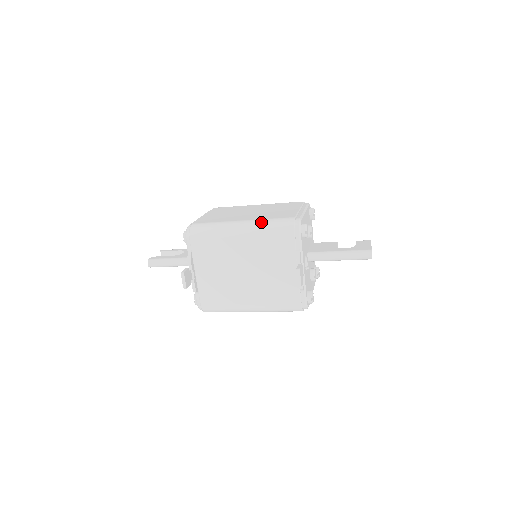
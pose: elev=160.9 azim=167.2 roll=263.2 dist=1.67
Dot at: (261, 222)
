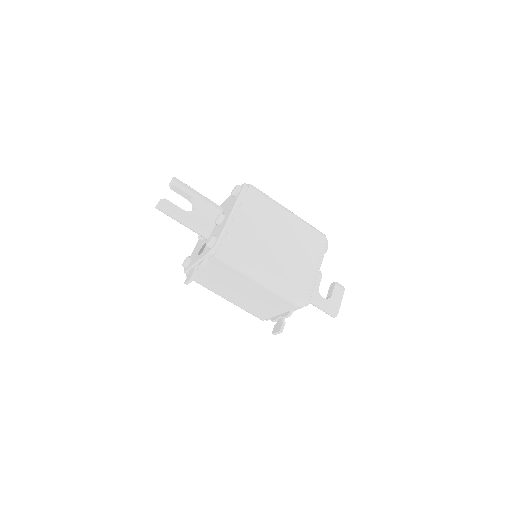
Dot at: (281, 285)
